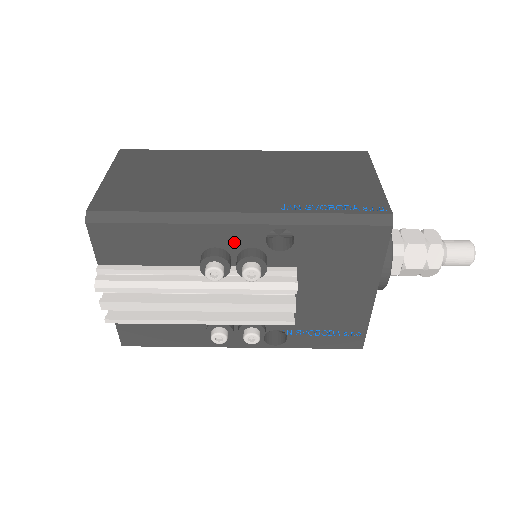
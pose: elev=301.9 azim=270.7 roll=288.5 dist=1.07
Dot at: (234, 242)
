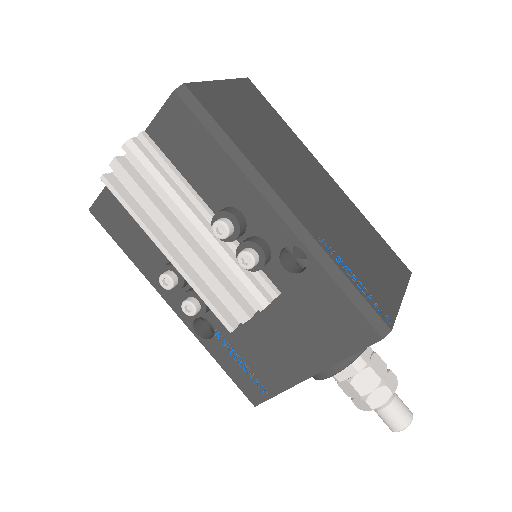
Dot at: (260, 224)
